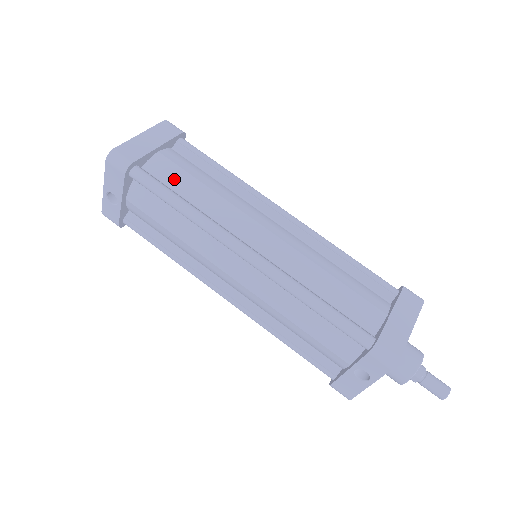
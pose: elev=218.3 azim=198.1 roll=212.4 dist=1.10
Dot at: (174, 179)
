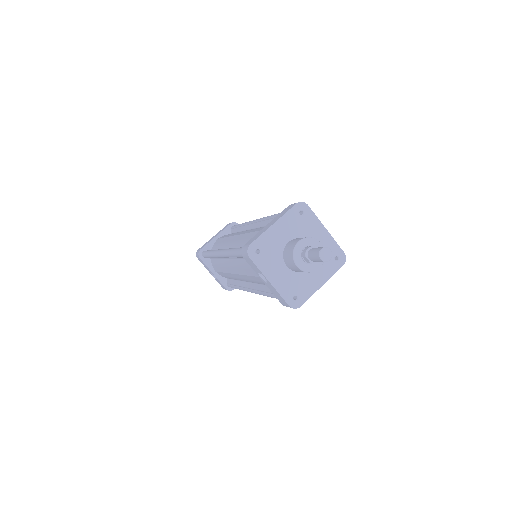
Dot at: (217, 245)
